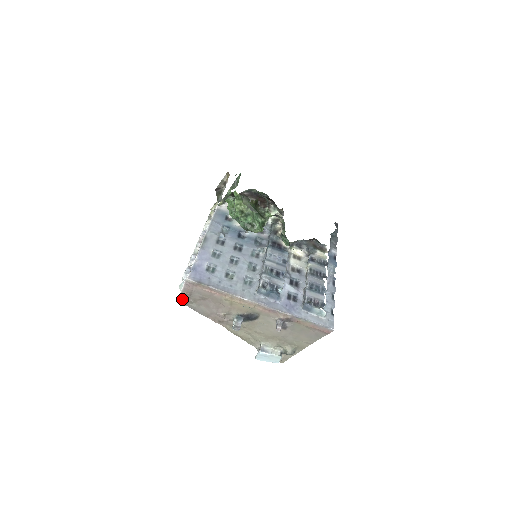
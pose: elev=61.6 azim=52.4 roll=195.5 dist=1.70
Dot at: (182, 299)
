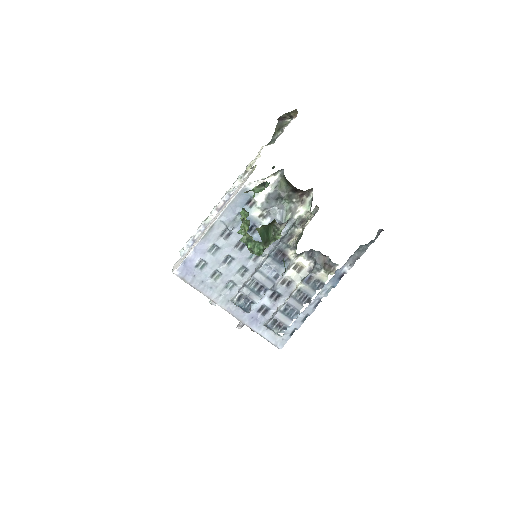
Dot at: occluded
